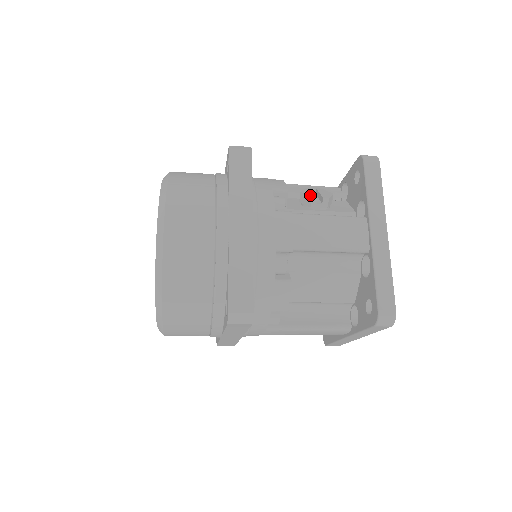
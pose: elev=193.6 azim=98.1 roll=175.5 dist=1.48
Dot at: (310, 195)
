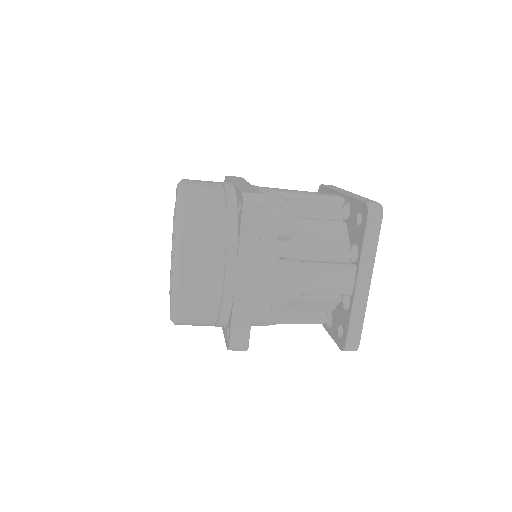
Dot at: occluded
